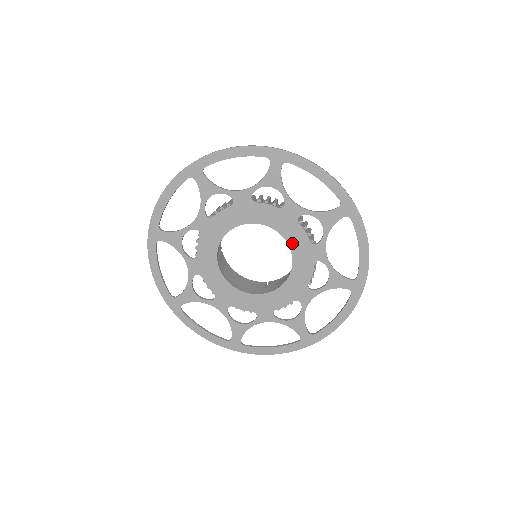
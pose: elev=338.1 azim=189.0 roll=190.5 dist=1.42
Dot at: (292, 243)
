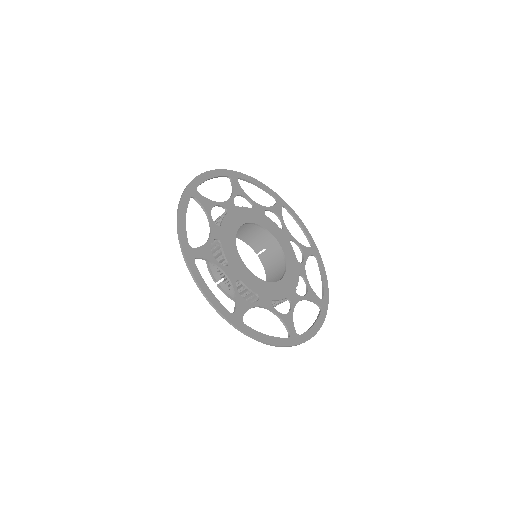
Dot at: (272, 232)
